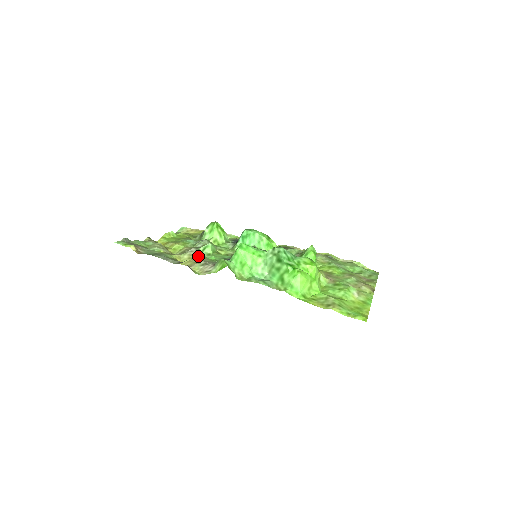
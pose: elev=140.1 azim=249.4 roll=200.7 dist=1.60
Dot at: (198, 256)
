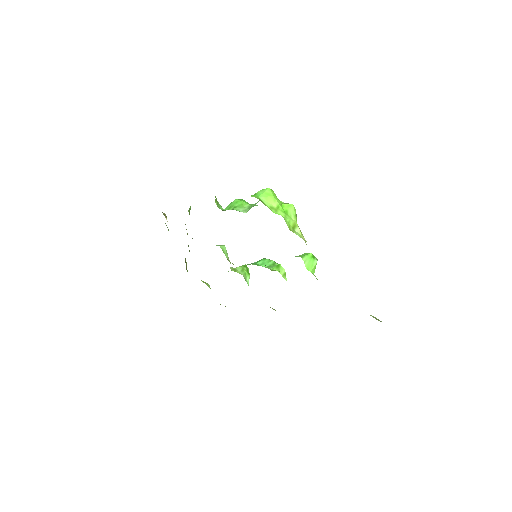
Dot at: occluded
